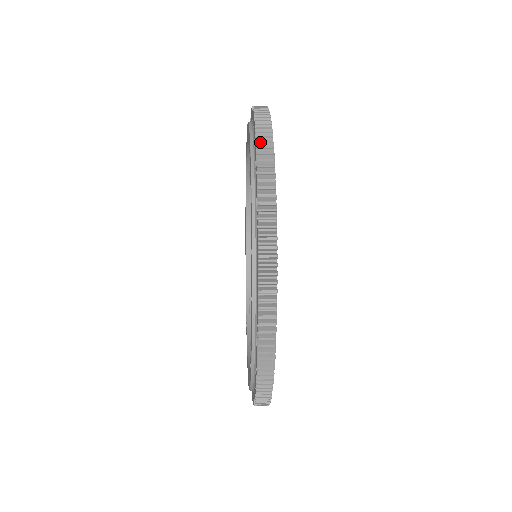
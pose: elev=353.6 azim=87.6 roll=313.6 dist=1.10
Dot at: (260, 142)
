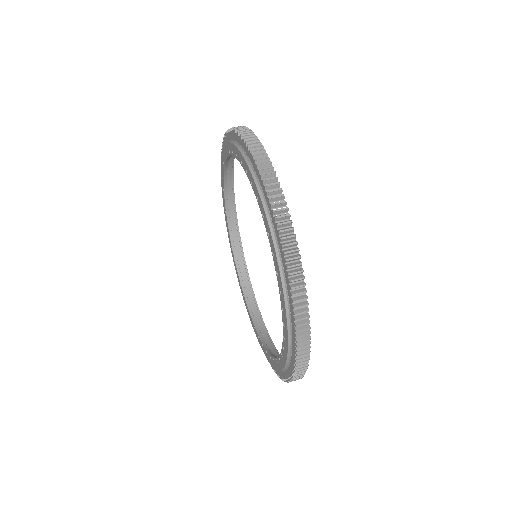
Dot at: (267, 179)
